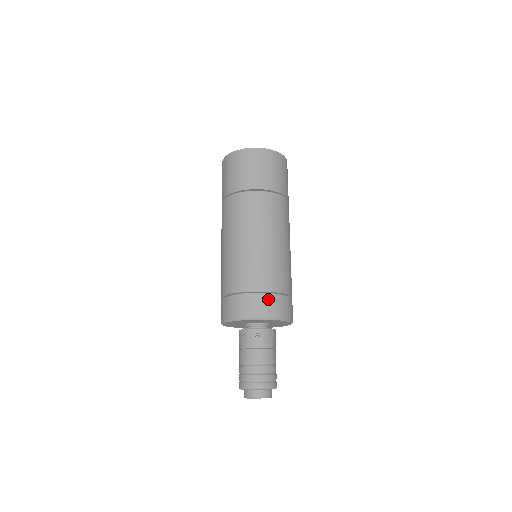
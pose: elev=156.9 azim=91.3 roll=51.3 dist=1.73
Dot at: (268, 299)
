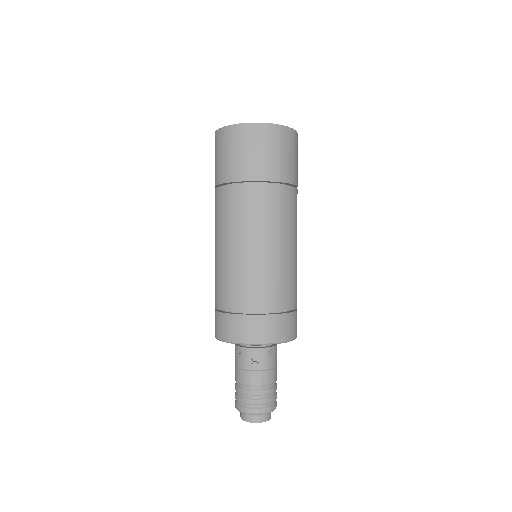
Dot at: (266, 321)
